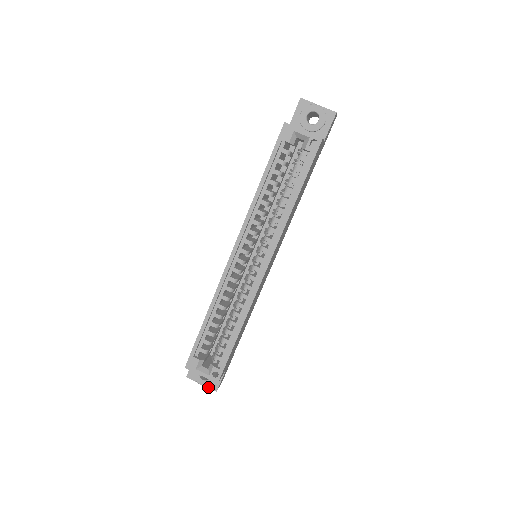
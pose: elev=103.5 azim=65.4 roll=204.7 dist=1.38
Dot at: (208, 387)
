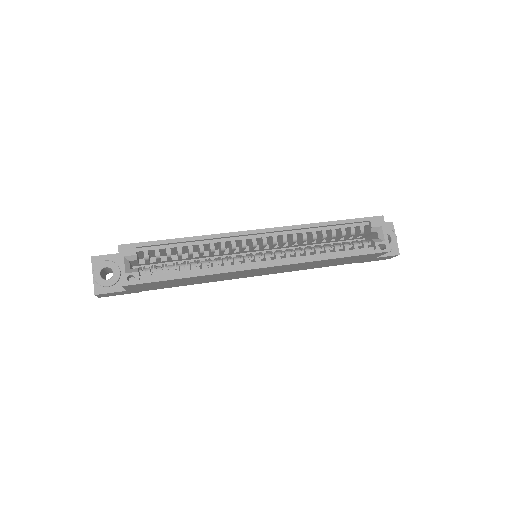
Dot at: (94, 284)
